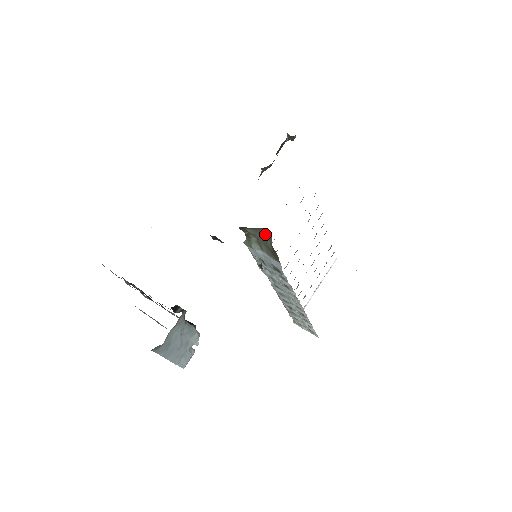
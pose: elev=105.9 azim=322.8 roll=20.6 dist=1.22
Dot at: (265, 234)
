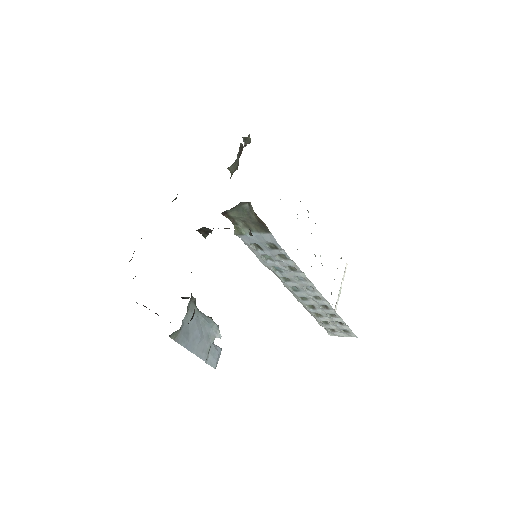
Dot at: (246, 209)
